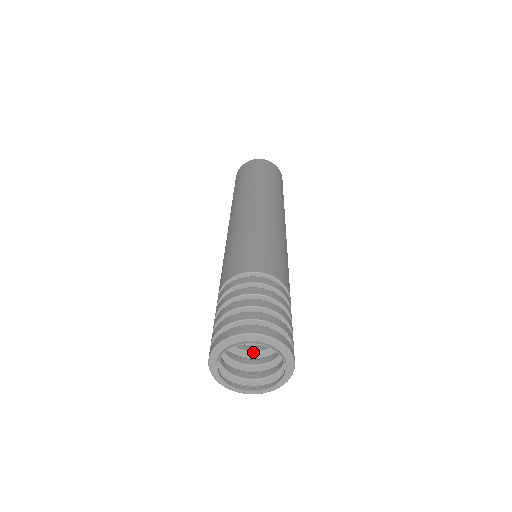
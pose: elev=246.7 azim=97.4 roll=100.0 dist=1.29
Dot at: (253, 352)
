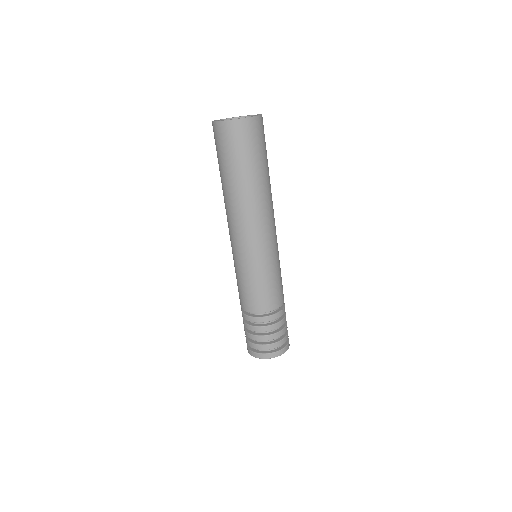
Dot at: occluded
